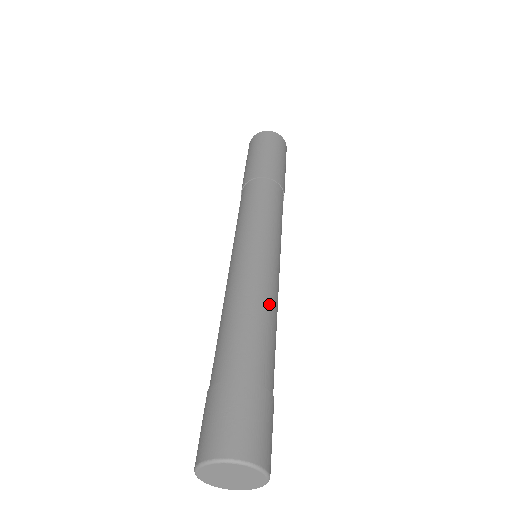
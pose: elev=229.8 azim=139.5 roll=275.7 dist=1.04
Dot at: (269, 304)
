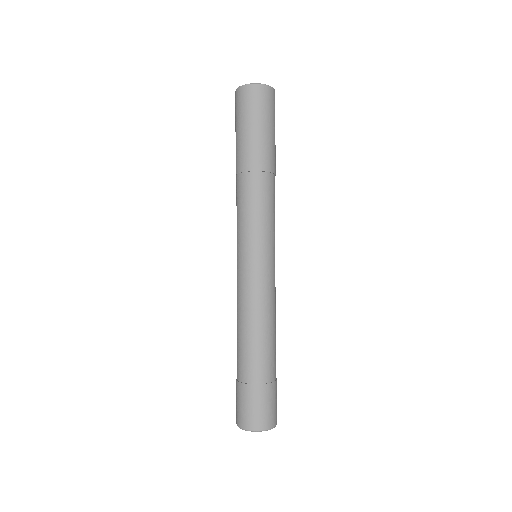
Dot at: (271, 318)
